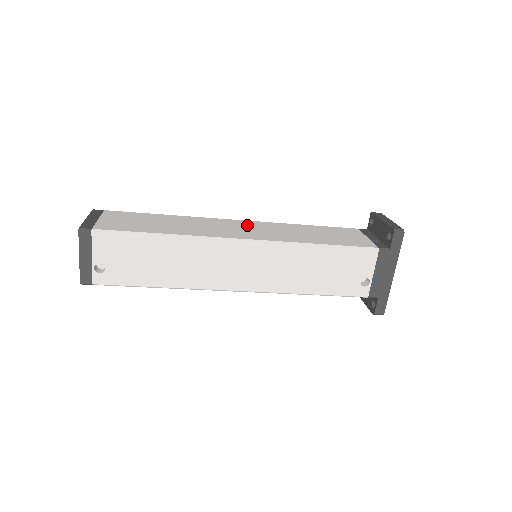
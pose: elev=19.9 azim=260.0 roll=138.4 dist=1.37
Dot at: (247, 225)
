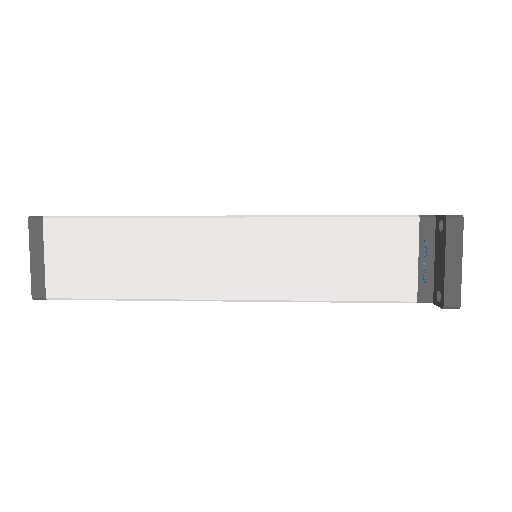
Dot at: (238, 241)
